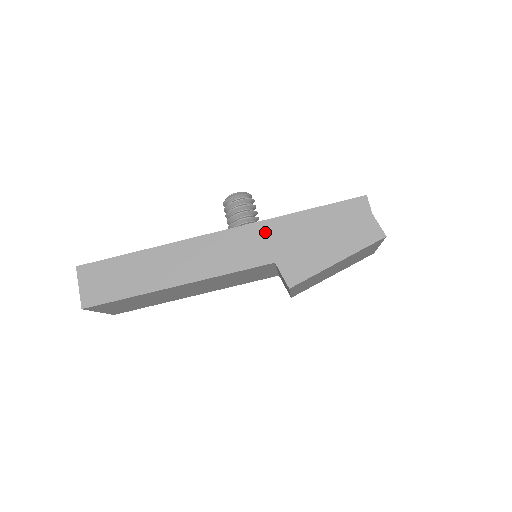
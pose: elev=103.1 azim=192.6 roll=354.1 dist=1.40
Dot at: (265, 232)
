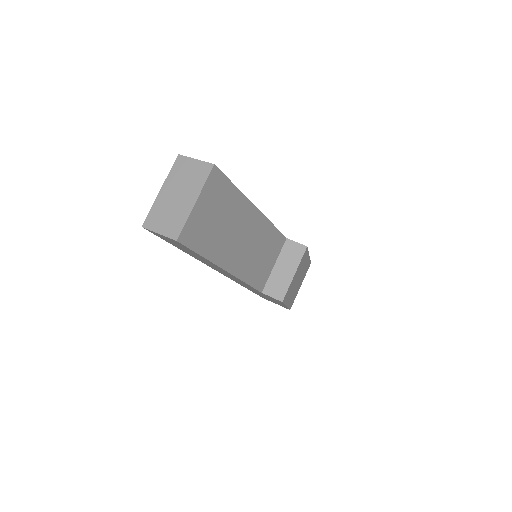
Dot at: occluded
